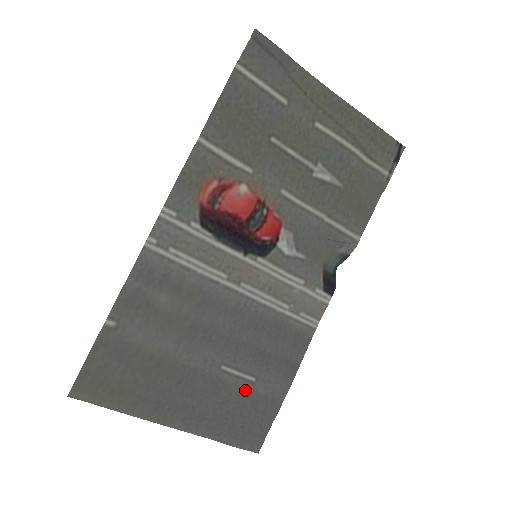
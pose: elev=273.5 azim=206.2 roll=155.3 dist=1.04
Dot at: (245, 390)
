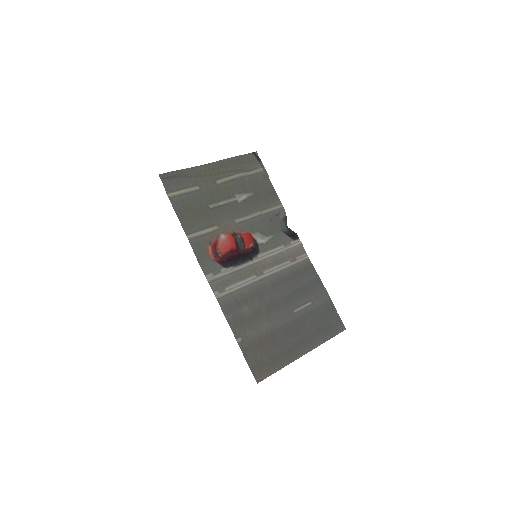
Dot at: (312, 311)
